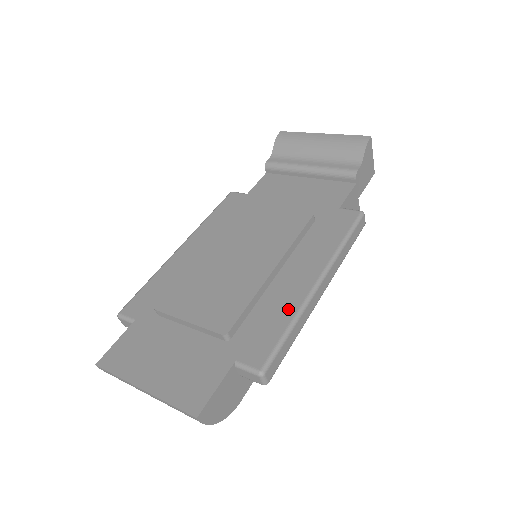
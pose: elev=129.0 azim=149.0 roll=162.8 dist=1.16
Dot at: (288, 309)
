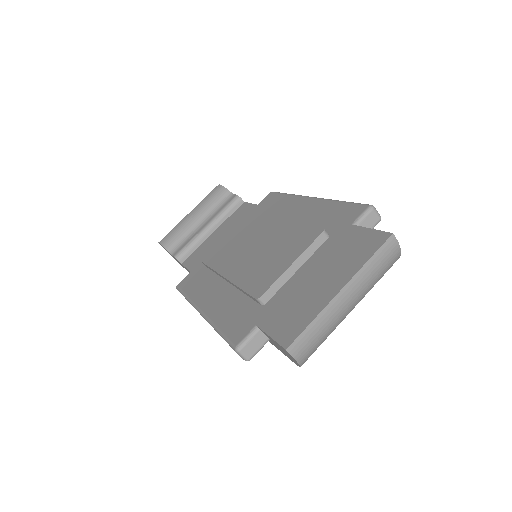
Dot at: (324, 206)
